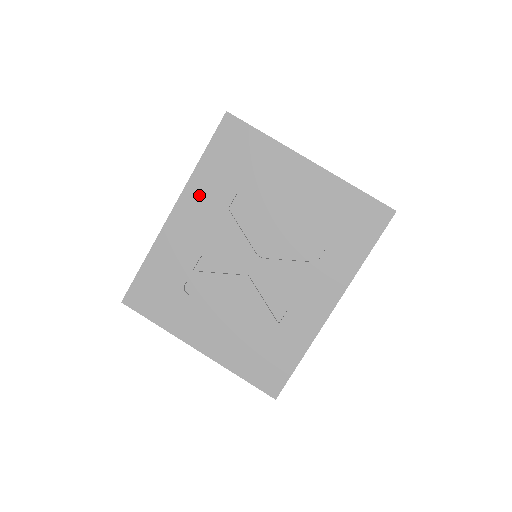
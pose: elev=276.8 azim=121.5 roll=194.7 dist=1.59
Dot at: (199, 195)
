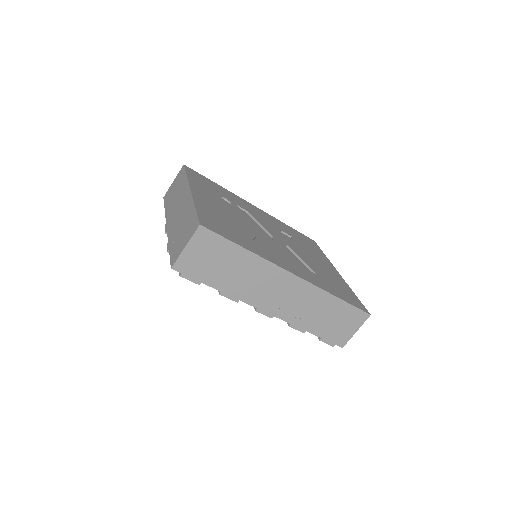
Dot at: (273, 220)
